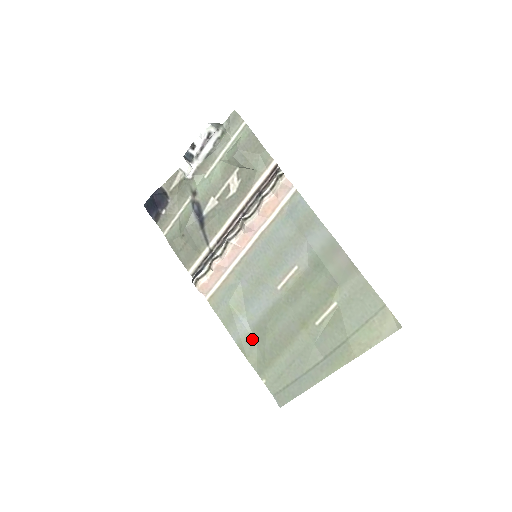
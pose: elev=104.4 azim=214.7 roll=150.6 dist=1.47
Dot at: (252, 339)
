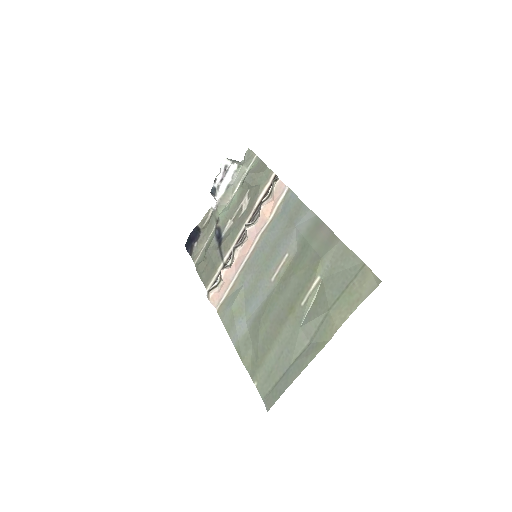
Dot at: (248, 339)
